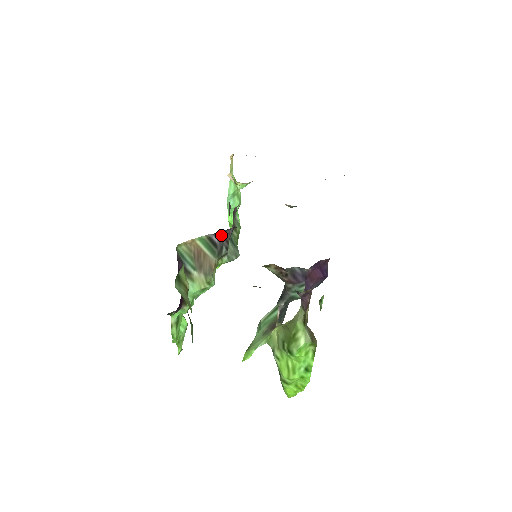
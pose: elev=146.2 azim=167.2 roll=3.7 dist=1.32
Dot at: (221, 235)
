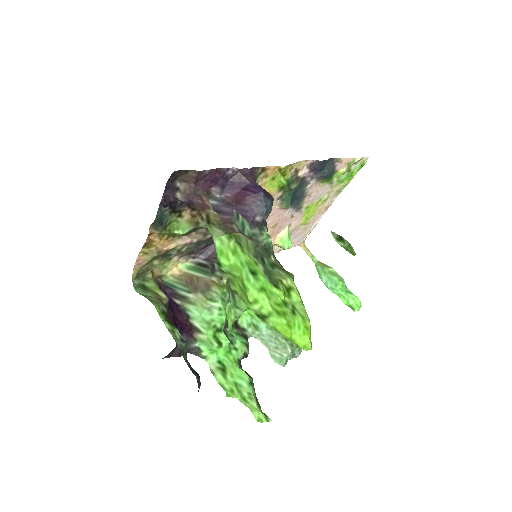
Dot at: (209, 257)
